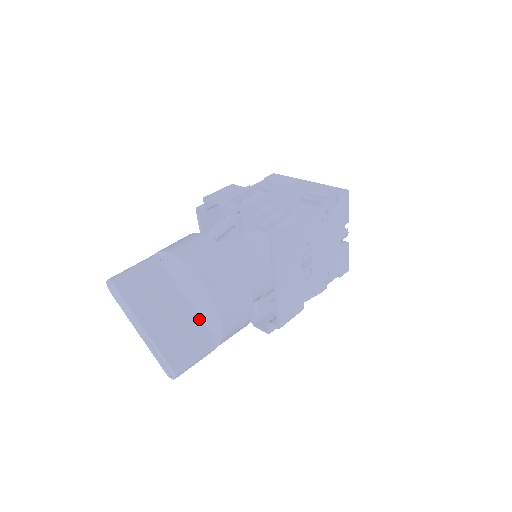
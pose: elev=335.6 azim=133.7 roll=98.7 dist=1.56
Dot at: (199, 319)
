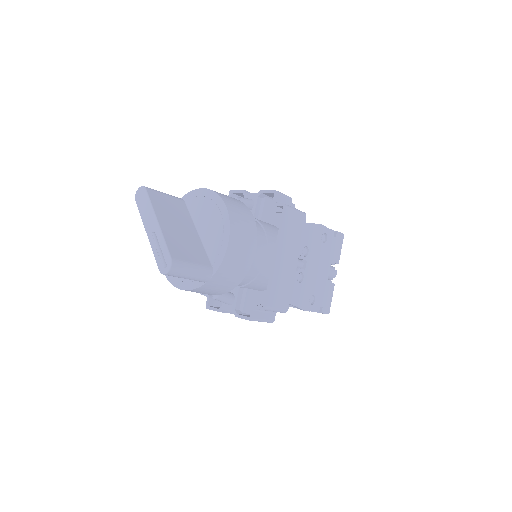
Dot at: (203, 249)
